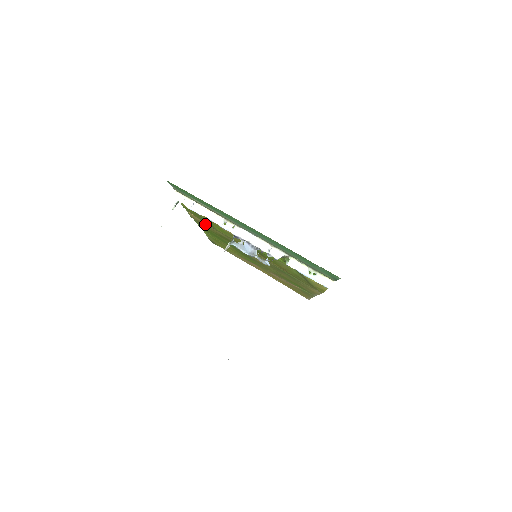
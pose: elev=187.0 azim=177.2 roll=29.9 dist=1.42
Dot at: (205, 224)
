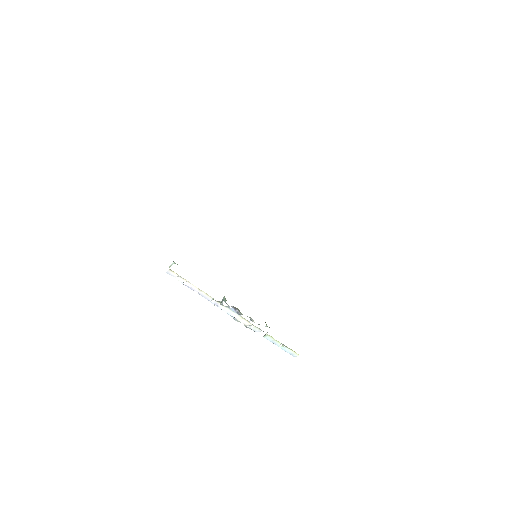
Dot at: occluded
